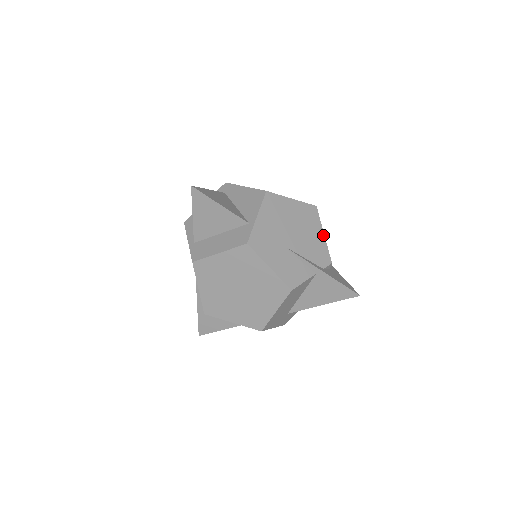
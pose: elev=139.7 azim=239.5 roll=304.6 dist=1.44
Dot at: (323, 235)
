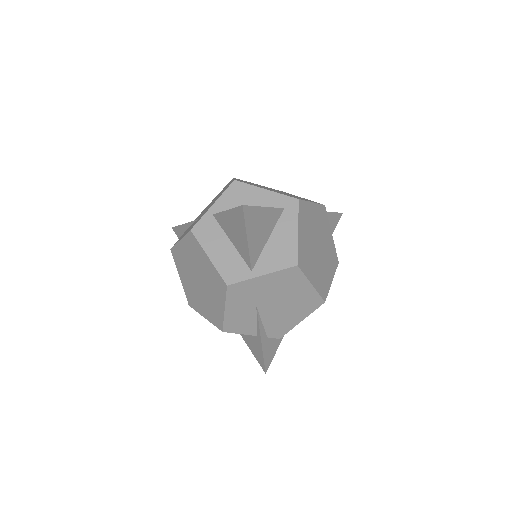
Dot at: (300, 321)
